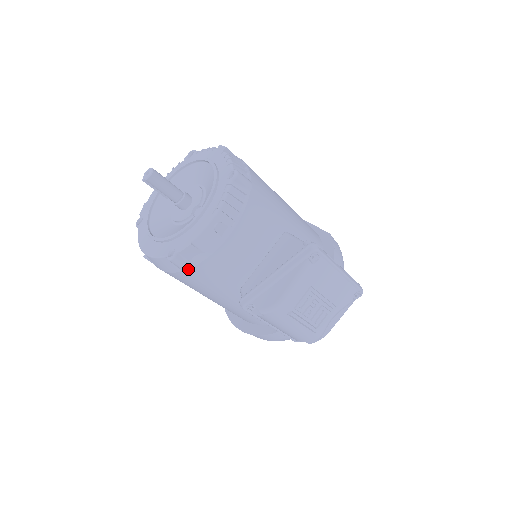
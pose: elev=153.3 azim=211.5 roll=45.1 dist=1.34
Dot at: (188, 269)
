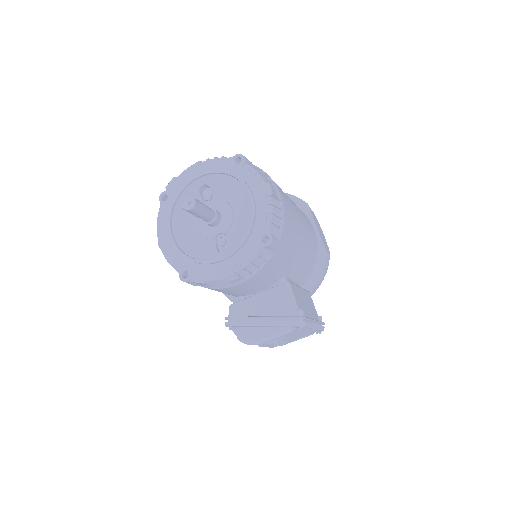
Dot at: (194, 285)
